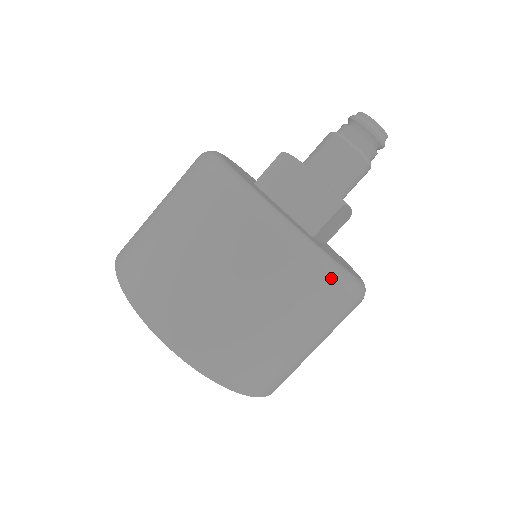
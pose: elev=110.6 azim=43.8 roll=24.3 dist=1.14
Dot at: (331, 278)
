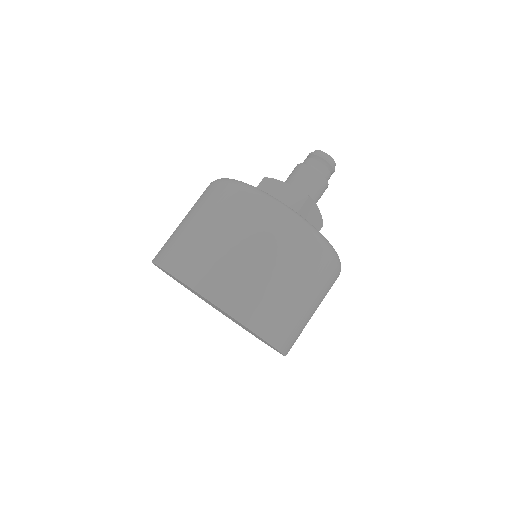
Dot at: (305, 228)
